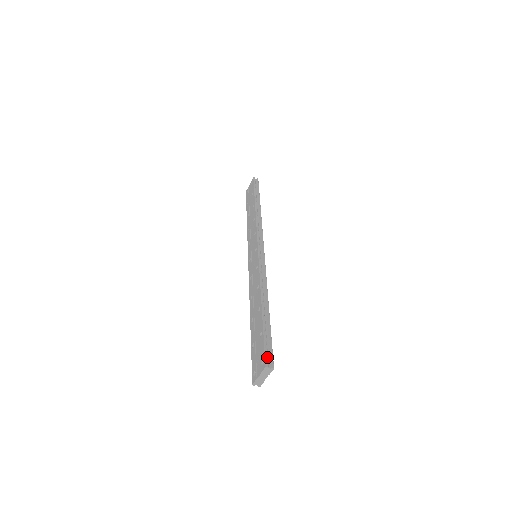
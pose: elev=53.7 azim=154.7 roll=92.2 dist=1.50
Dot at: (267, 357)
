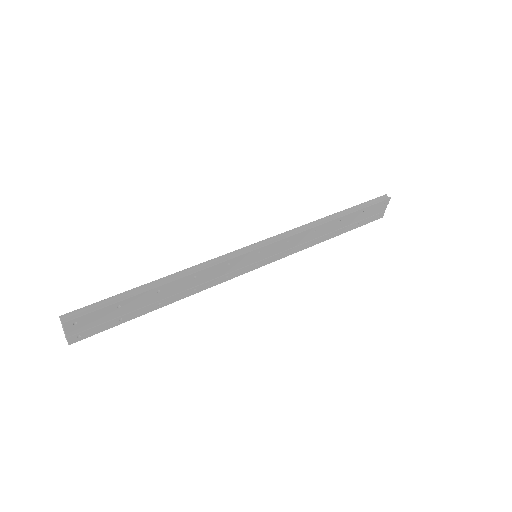
Dot at: (75, 312)
